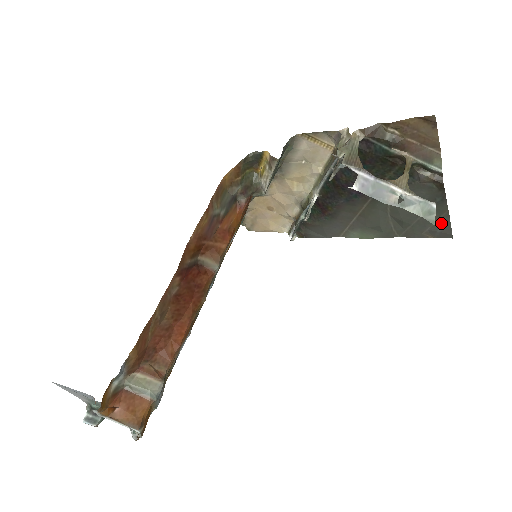
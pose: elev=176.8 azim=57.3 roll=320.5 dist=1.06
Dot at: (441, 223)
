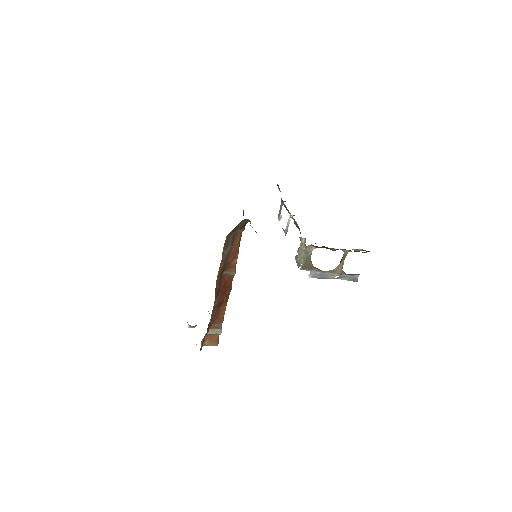
Dot at: occluded
